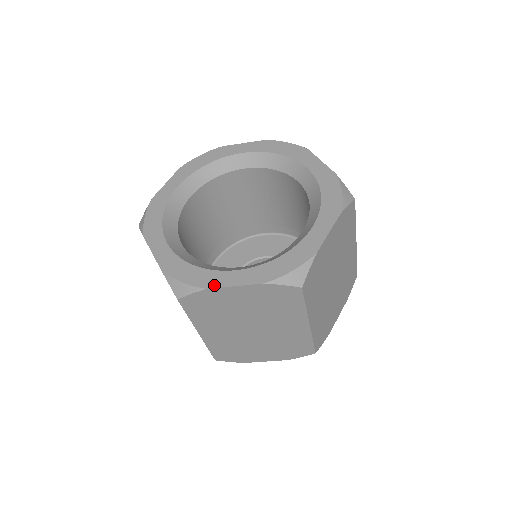
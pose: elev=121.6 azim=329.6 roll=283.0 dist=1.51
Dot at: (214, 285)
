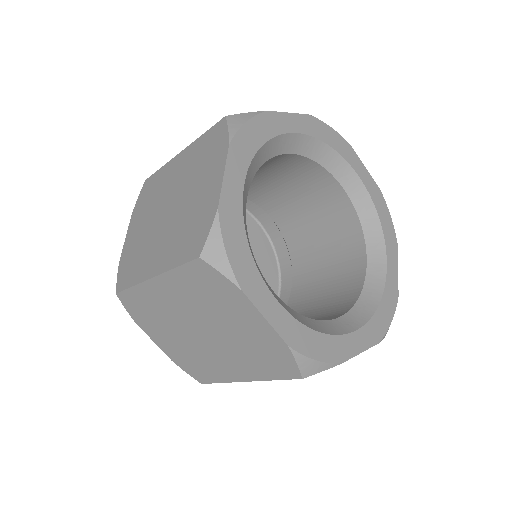
Dot at: (346, 356)
